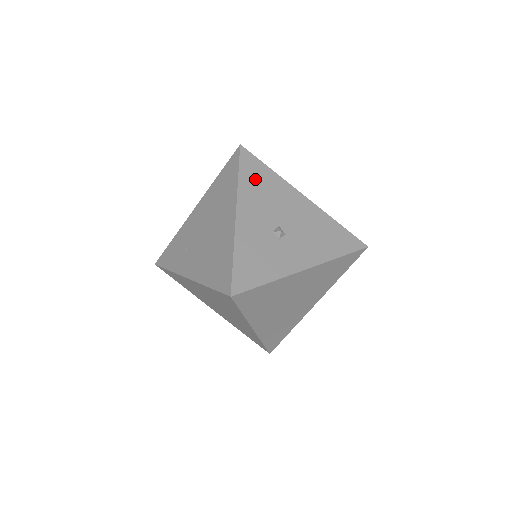
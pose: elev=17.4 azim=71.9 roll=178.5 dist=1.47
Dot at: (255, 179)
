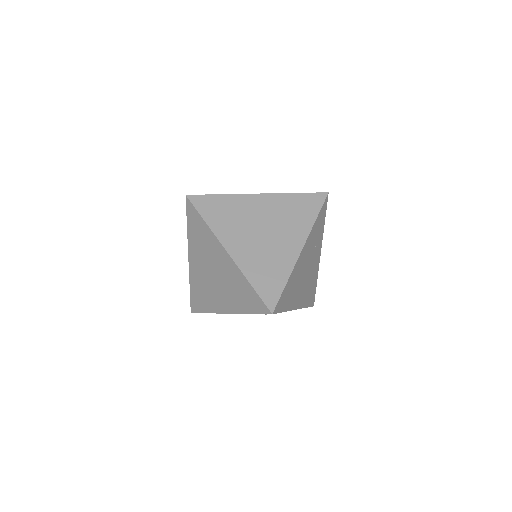
Dot at: occluded
